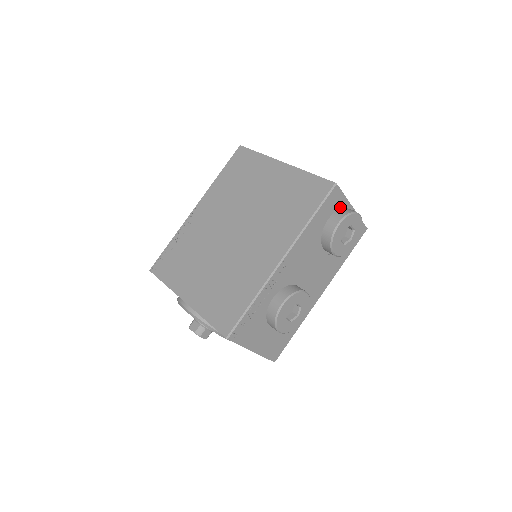
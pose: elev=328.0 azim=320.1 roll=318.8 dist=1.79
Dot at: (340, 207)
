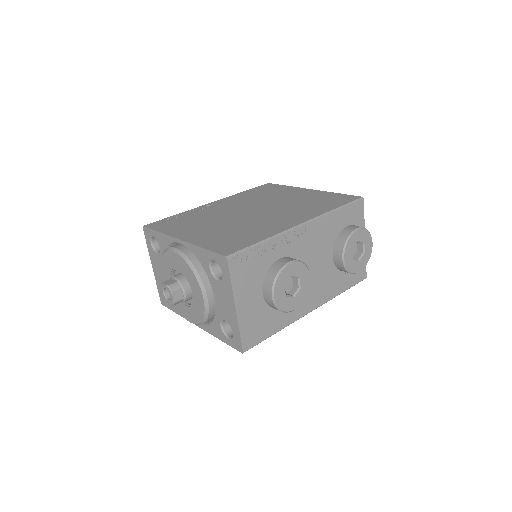
Dot at: occluded
